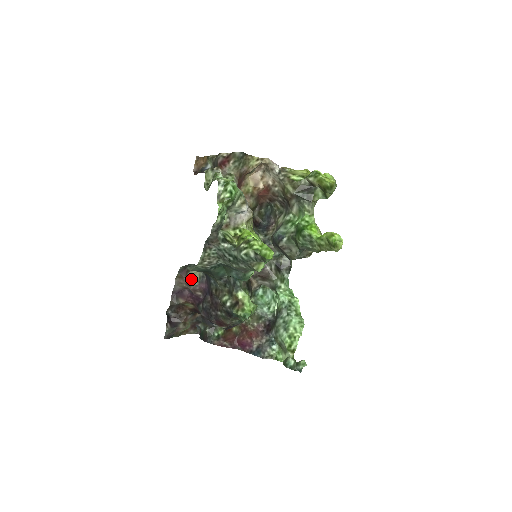
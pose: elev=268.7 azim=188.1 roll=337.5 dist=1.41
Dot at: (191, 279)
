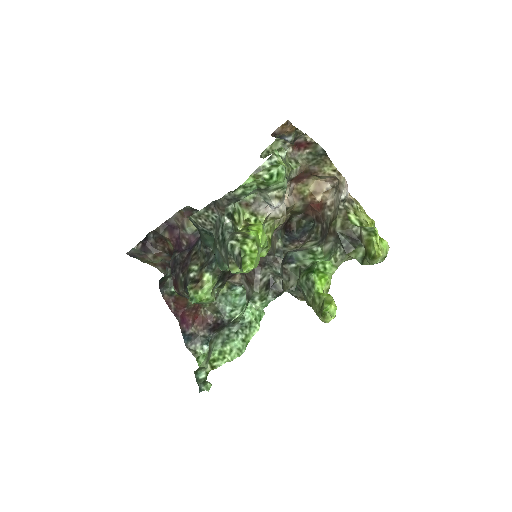
Dot at: (188, 224)
